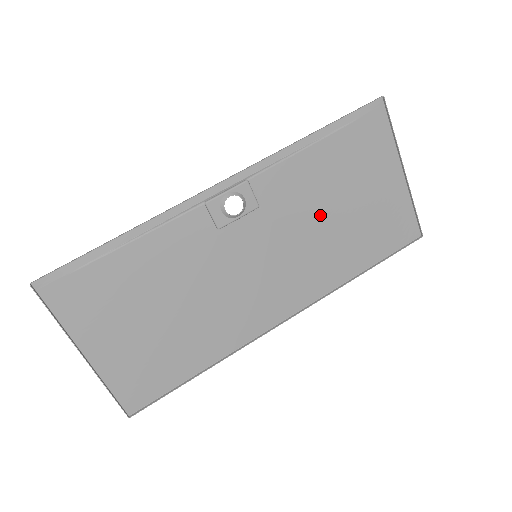
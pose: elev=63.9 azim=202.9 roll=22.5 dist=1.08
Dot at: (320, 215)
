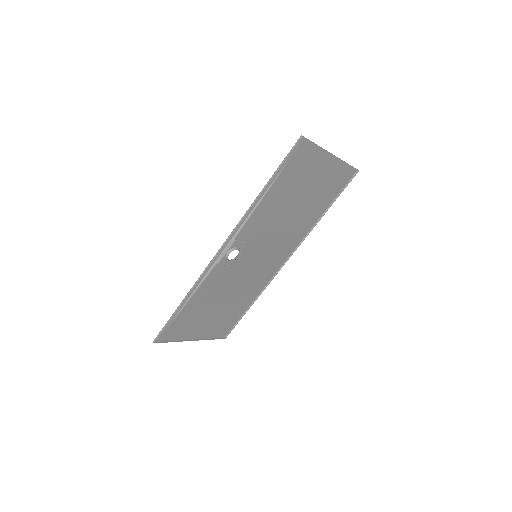
Dot at: (285, 215)
